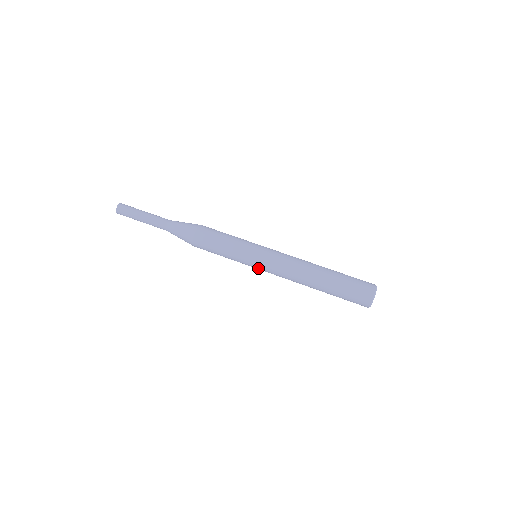
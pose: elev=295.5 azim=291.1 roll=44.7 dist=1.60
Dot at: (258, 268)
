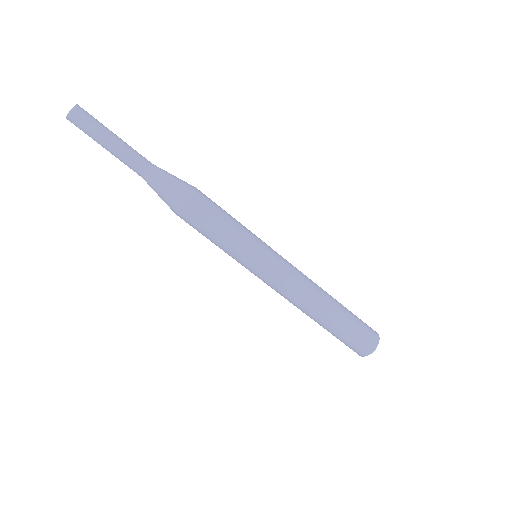
Dot at: (256, 273)
